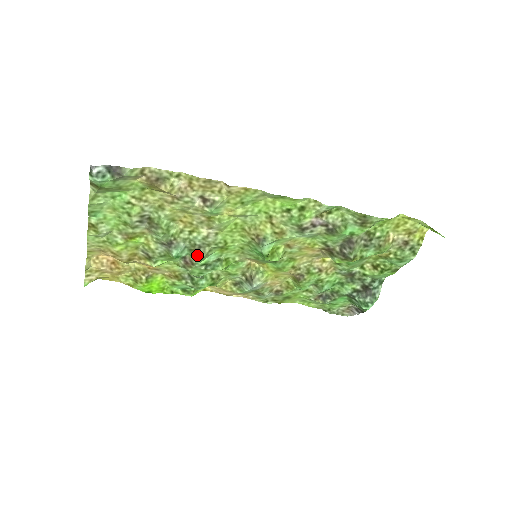
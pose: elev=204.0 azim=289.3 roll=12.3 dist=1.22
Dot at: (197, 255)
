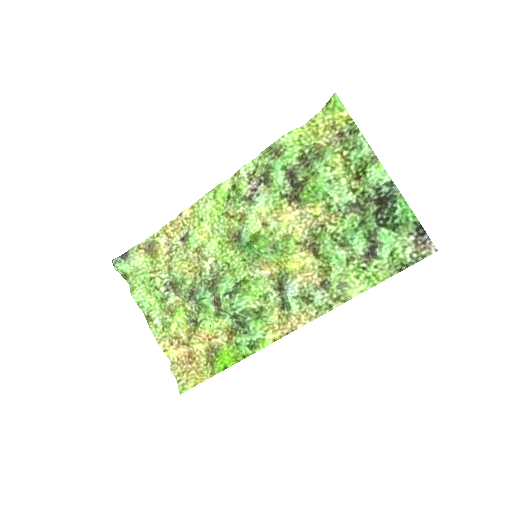
Dot at: (215, 288)
